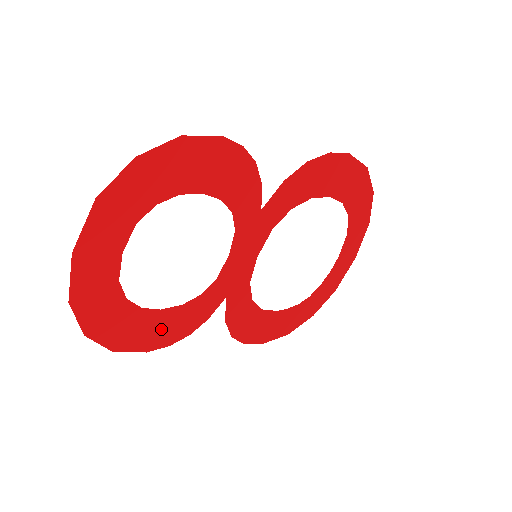
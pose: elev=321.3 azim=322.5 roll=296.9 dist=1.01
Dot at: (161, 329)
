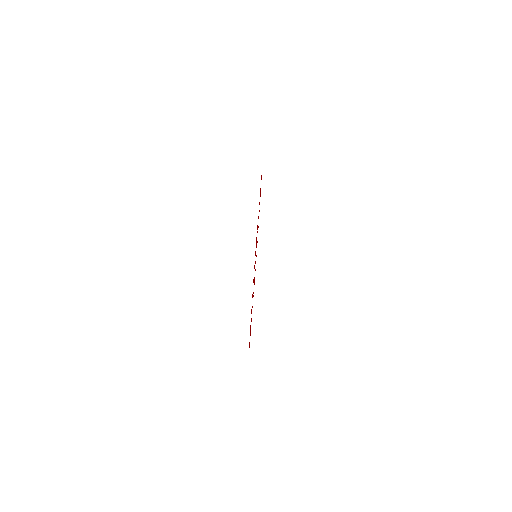
Dot at: occluded
